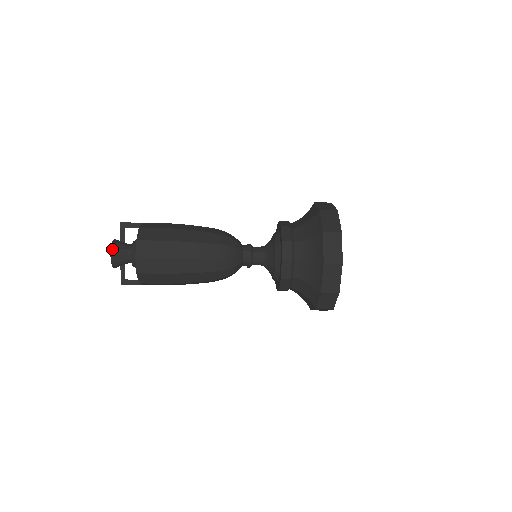
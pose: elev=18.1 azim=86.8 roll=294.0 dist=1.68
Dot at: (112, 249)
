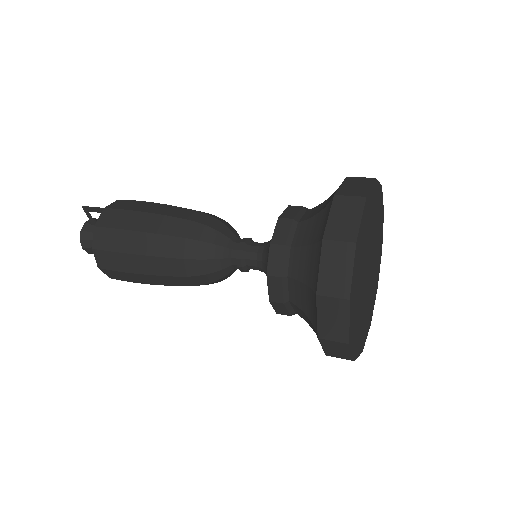
Dot at: (82, 242)
